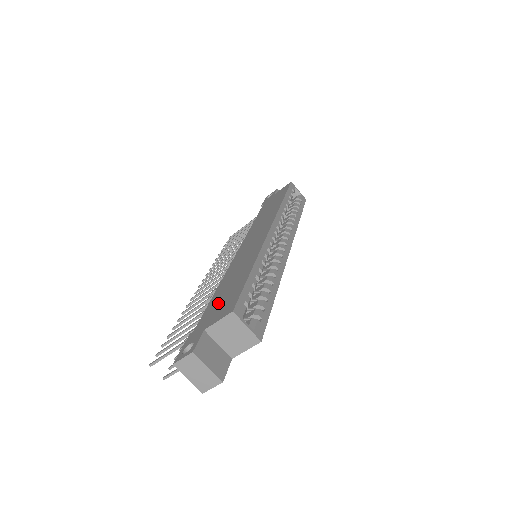
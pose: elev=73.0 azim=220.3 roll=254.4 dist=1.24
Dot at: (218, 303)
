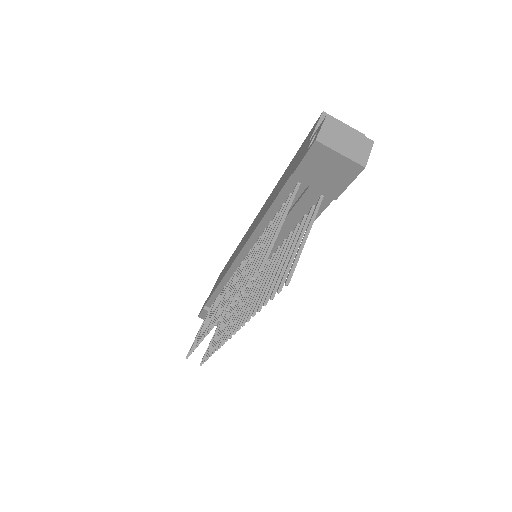
Dot at: (288, 172)
